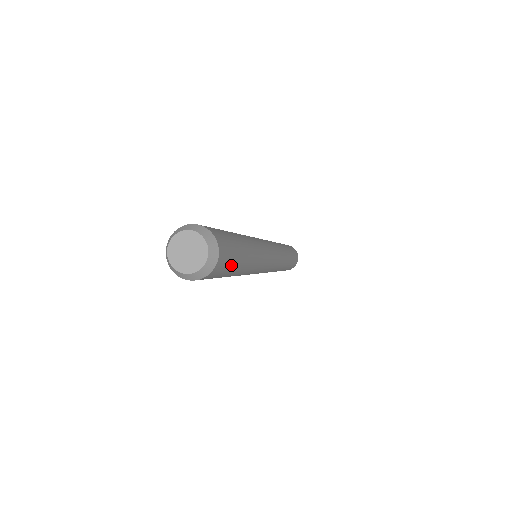
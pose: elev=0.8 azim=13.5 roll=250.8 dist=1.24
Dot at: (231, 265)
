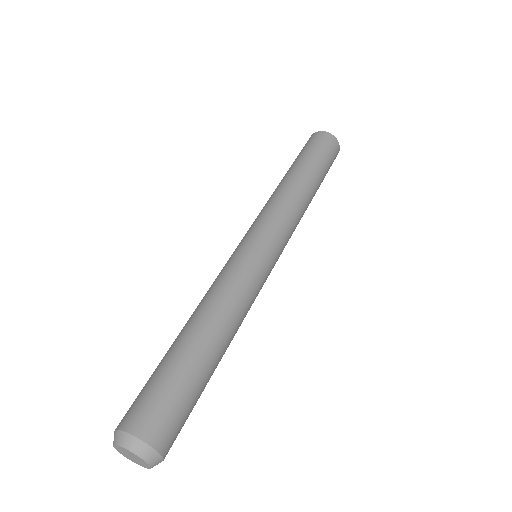
Dot at: (191, 411)
